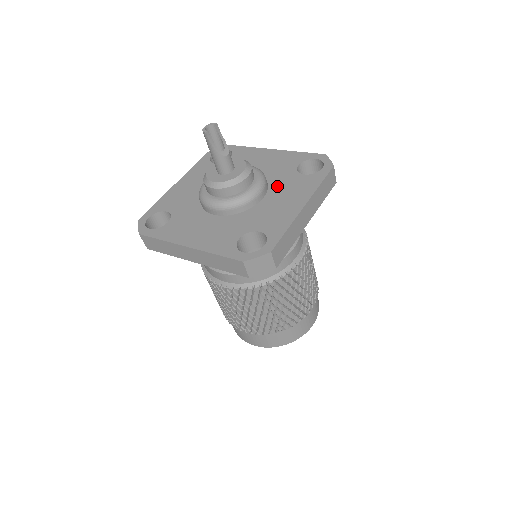
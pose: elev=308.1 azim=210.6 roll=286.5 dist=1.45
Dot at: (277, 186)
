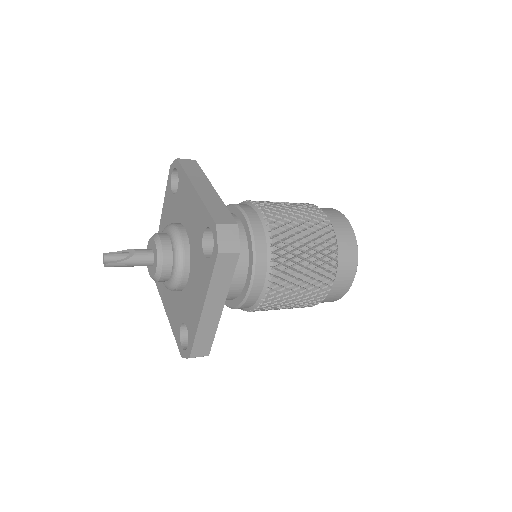
Dot at: (180, 214)
